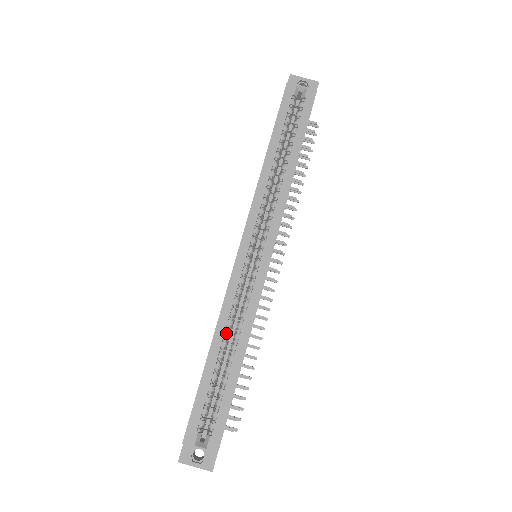
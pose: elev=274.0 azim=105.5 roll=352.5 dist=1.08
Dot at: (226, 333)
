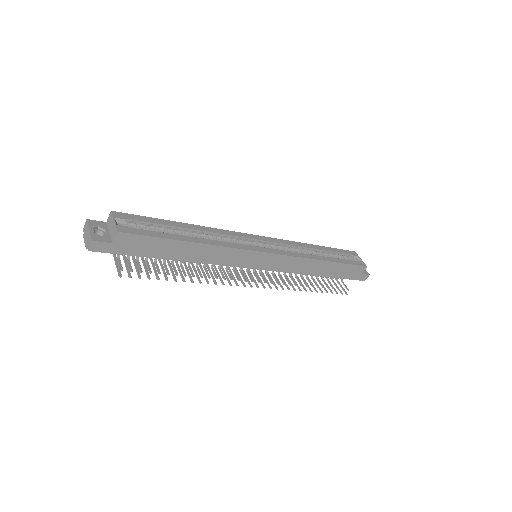
Dot at: (203, 233)
